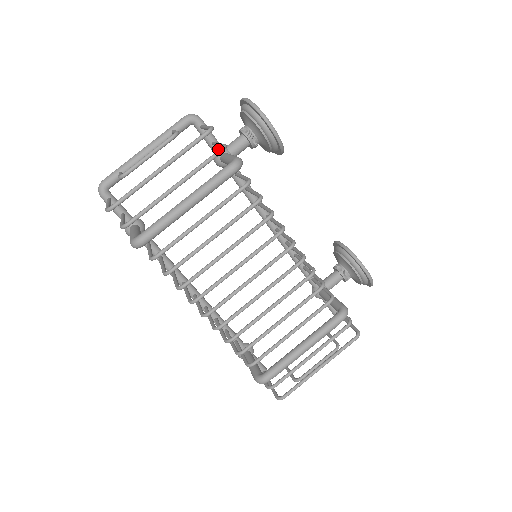
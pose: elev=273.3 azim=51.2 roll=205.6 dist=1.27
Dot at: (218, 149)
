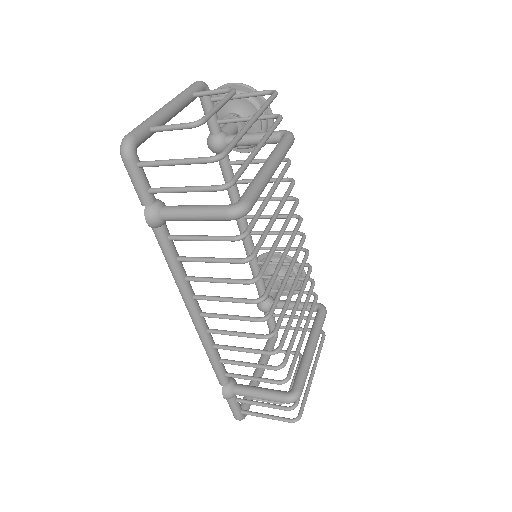
Dot at: (220, 130)
